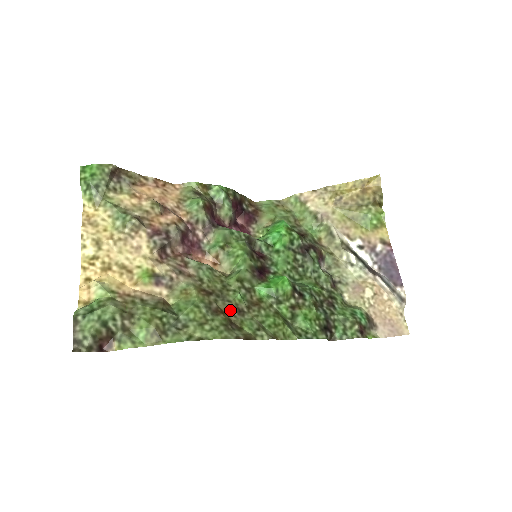
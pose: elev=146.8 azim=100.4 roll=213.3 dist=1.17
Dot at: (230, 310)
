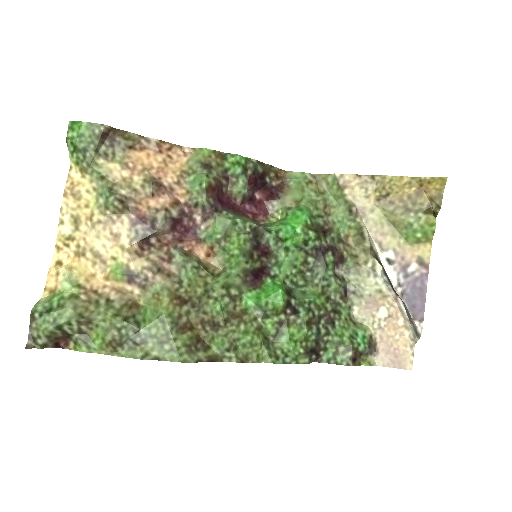
Dot at: (203, 324)
